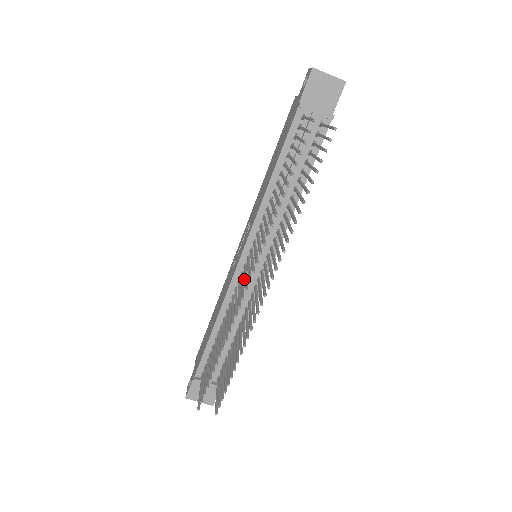
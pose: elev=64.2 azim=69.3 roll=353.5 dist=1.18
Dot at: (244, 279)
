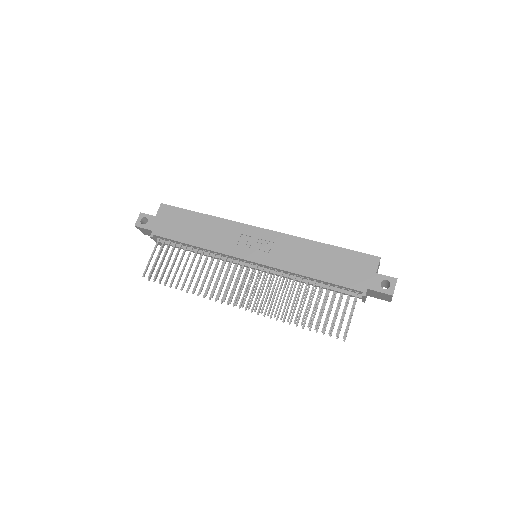
Dot at: (236, 286)
